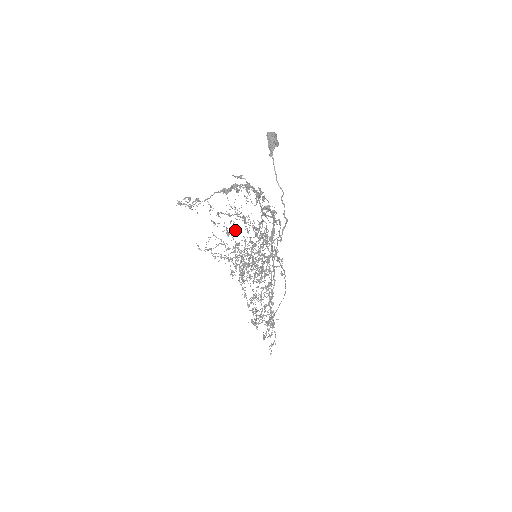
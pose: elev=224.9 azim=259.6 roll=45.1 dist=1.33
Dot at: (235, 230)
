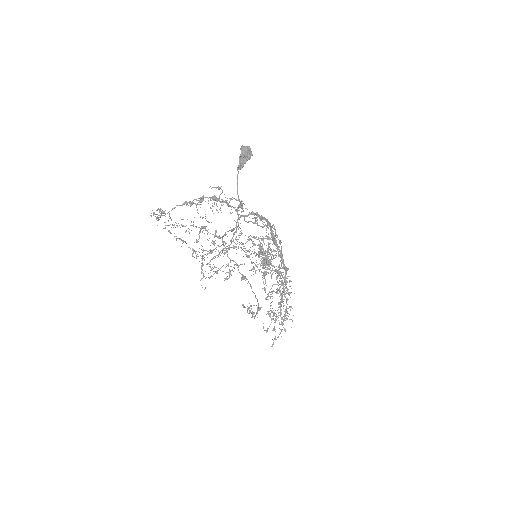
Dot at: occluded
